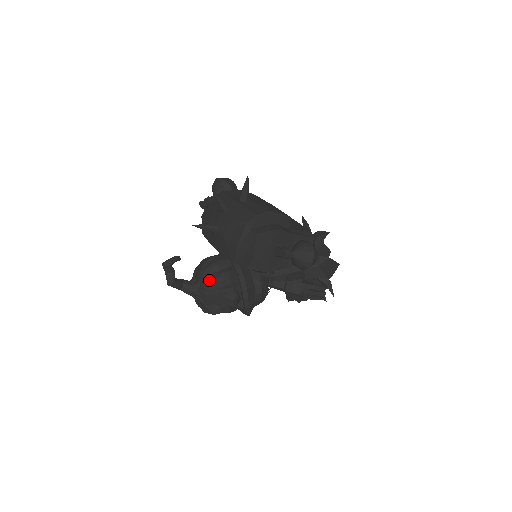
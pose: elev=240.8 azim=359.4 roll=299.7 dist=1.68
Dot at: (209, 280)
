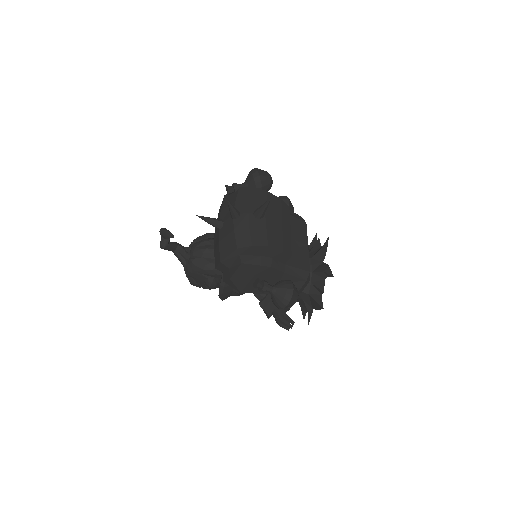
Dot at: (196, 261)
